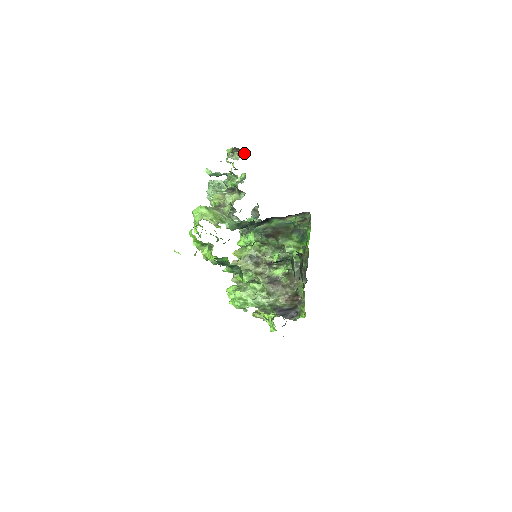
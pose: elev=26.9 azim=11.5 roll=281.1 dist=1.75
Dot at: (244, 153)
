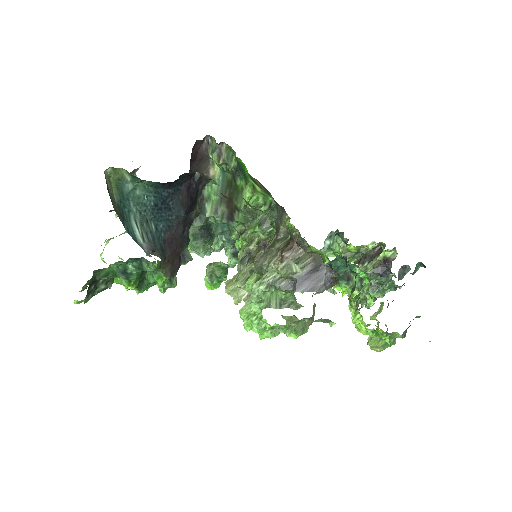
Dot at: occluded
